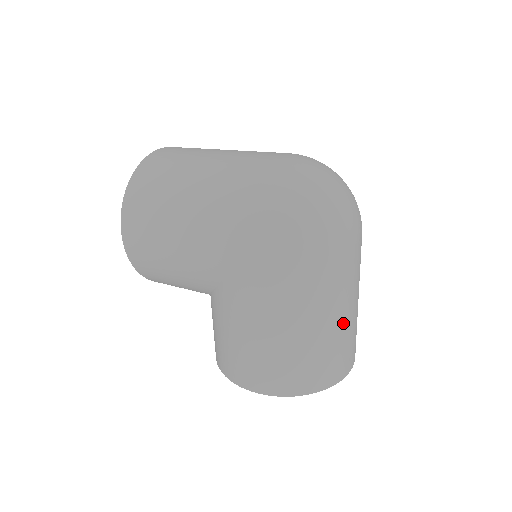
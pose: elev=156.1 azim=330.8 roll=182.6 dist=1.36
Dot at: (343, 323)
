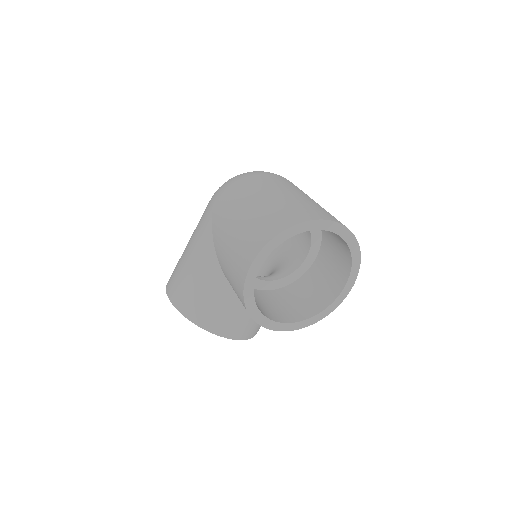
Dot at: (296, 196)
